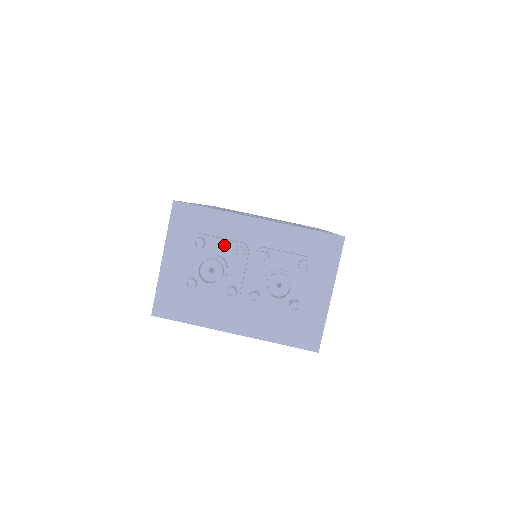
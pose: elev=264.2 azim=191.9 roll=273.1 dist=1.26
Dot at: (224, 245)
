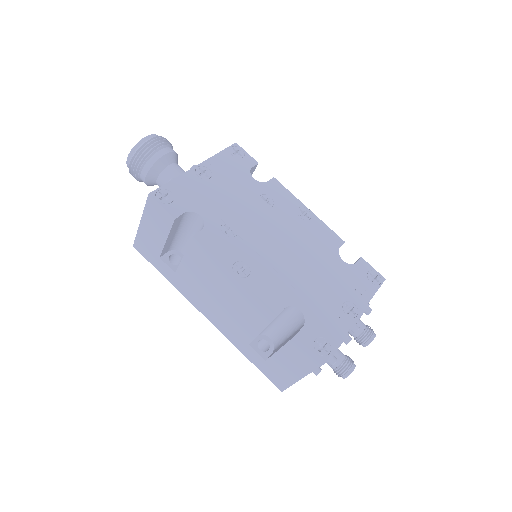
Dot at: (340, 345)
